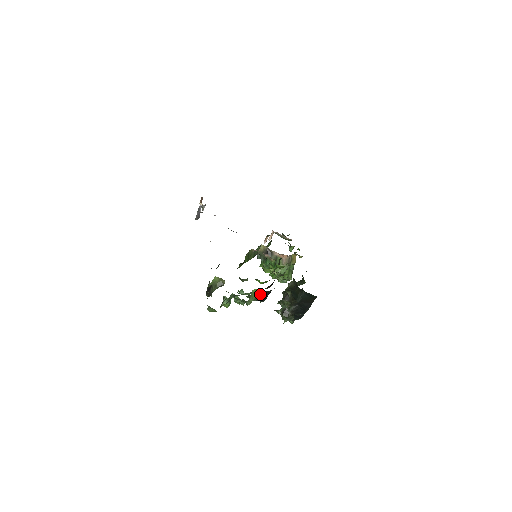
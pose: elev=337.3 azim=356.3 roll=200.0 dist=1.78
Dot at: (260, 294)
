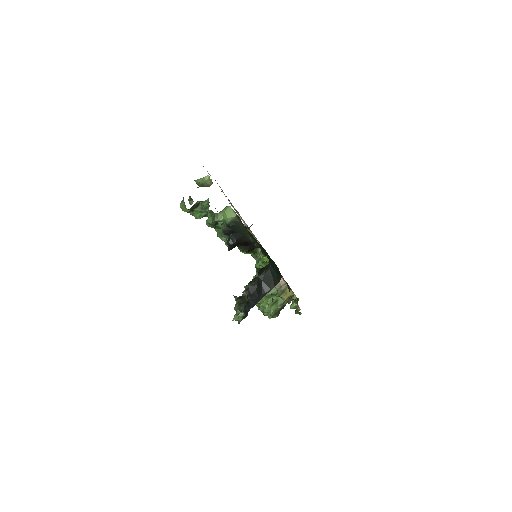
Dot at: (231, 217)
